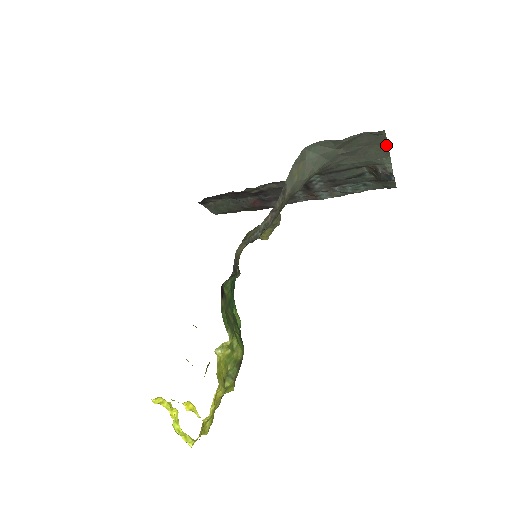
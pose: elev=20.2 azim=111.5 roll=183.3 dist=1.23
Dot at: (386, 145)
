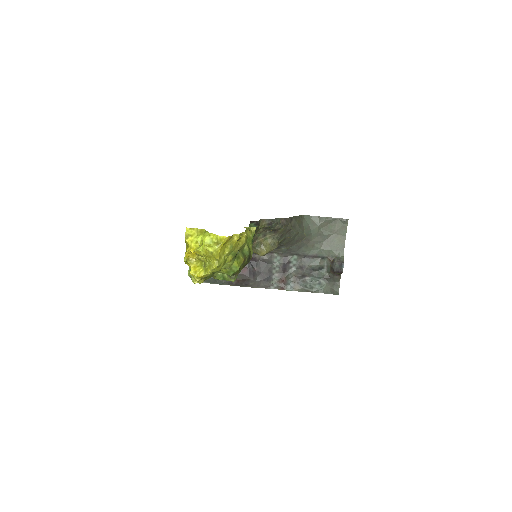
Dot at: (345, 238)
